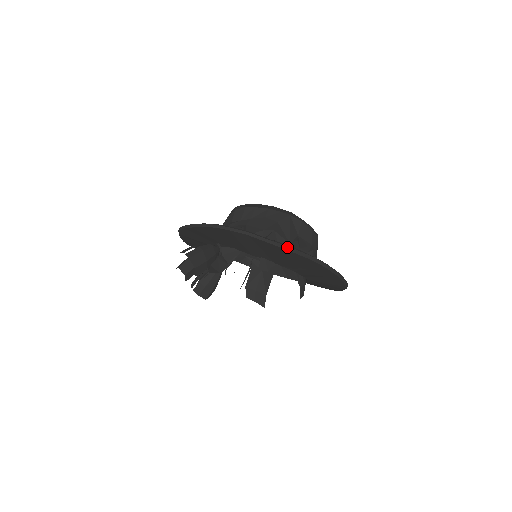
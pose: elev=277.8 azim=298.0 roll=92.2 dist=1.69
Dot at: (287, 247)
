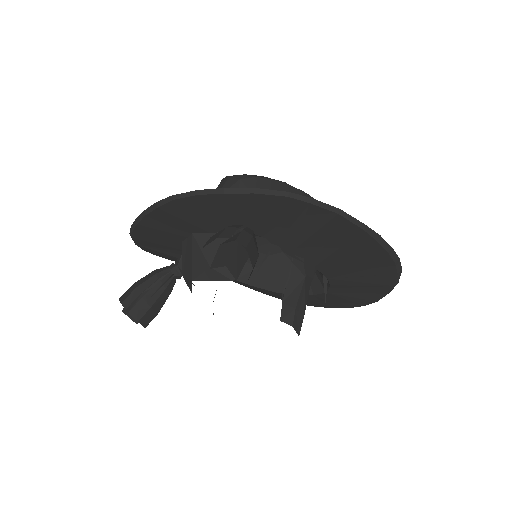
Dot at: (381, 239)
